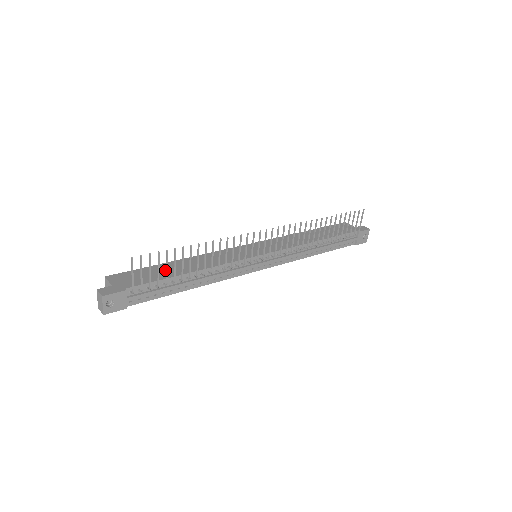
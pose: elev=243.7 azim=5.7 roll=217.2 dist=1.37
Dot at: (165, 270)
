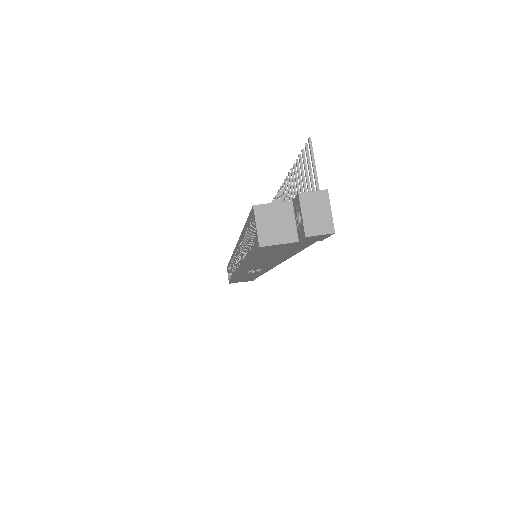
Dot at: occluded
